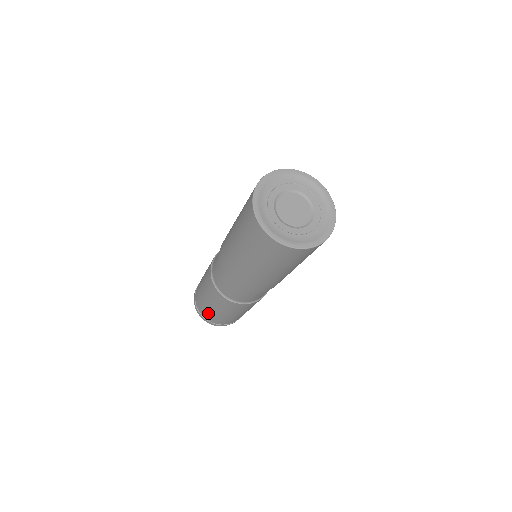
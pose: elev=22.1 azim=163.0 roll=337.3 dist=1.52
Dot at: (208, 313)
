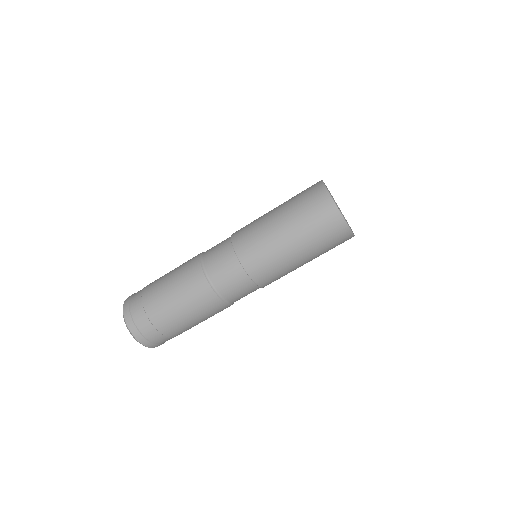
Dot at: (146, 293)
